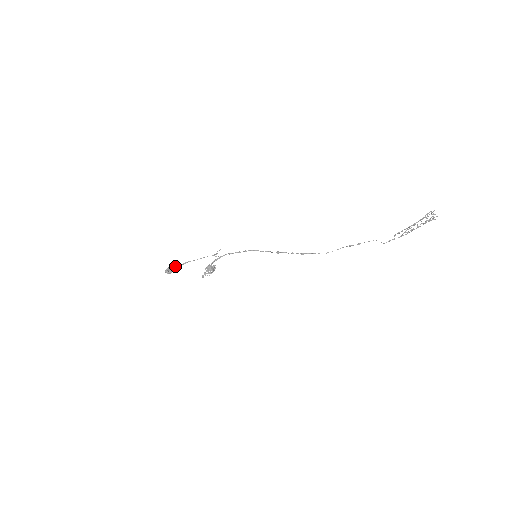
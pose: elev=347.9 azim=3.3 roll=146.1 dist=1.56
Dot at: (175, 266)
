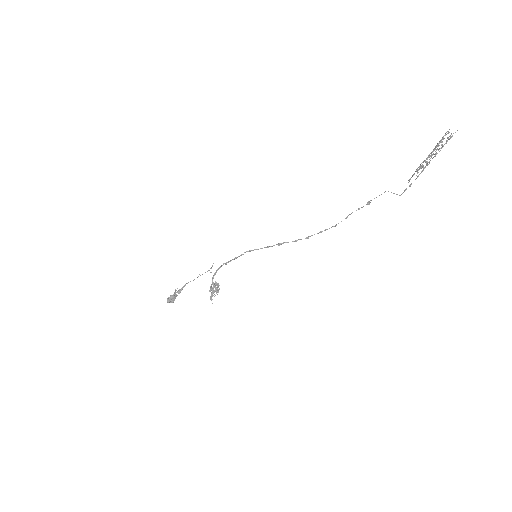
Dot at: (174, 294)
